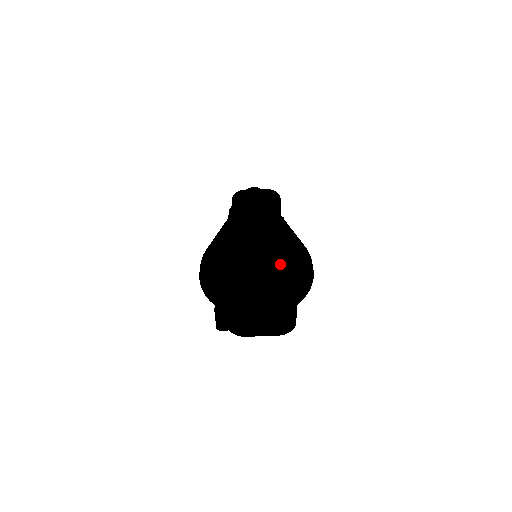
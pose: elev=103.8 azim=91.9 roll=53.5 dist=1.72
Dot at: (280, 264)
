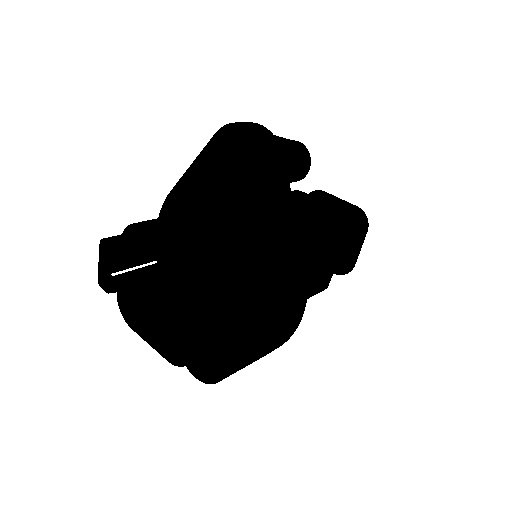
Dot at: (235, 243)
